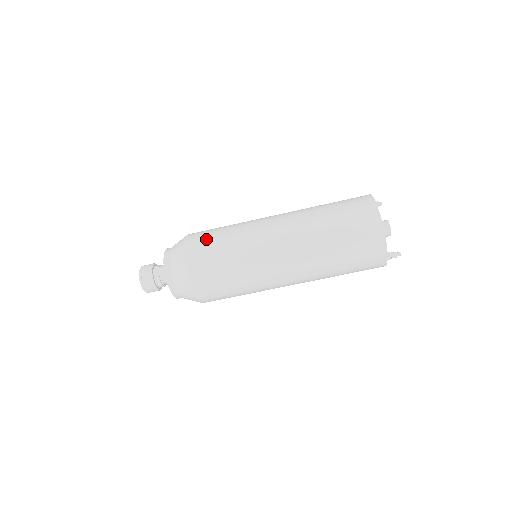
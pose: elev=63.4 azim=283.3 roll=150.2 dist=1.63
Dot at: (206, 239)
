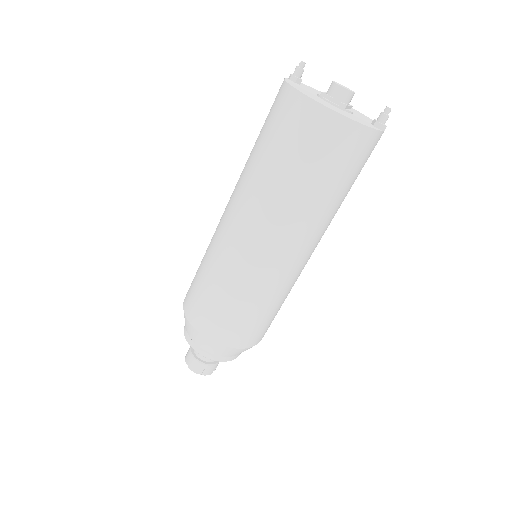
Dot at: (205, 308)
